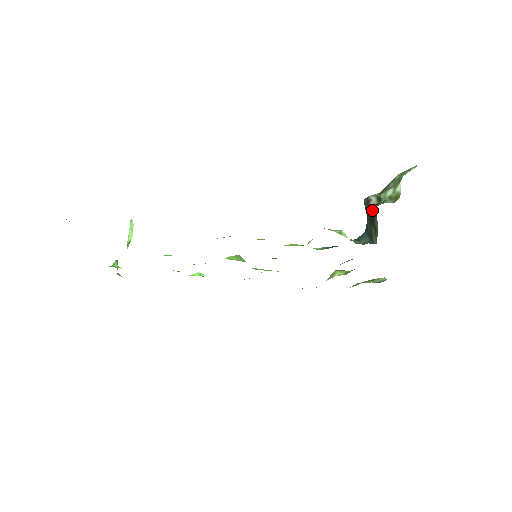
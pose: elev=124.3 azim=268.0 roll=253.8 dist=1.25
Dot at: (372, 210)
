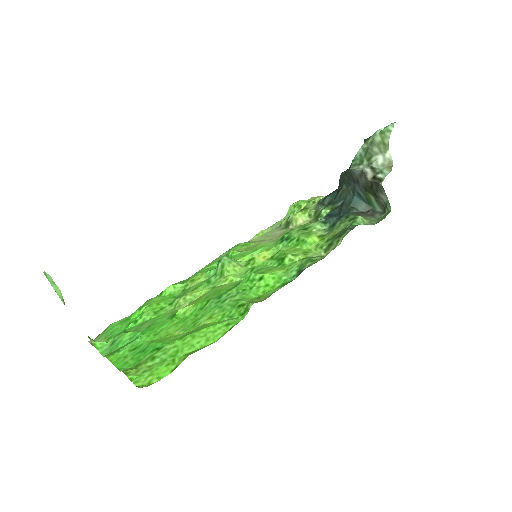
Dot at: (373, 184)
